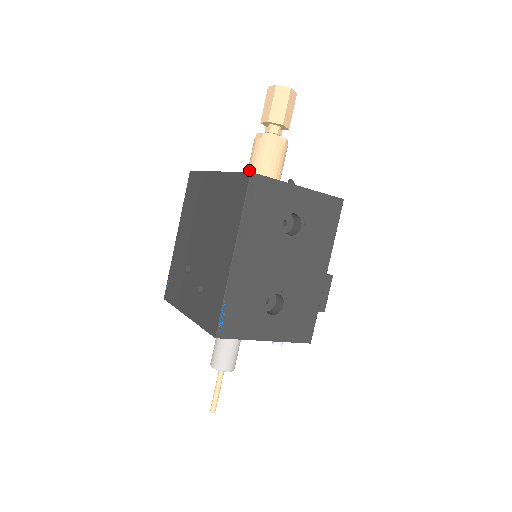
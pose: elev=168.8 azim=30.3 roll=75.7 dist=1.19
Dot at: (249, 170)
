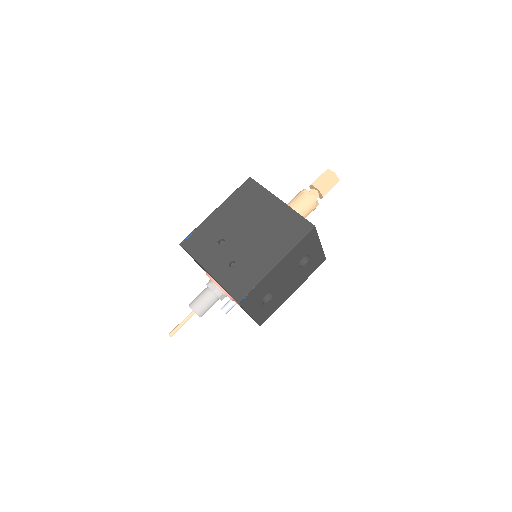
Dot at: occluded
